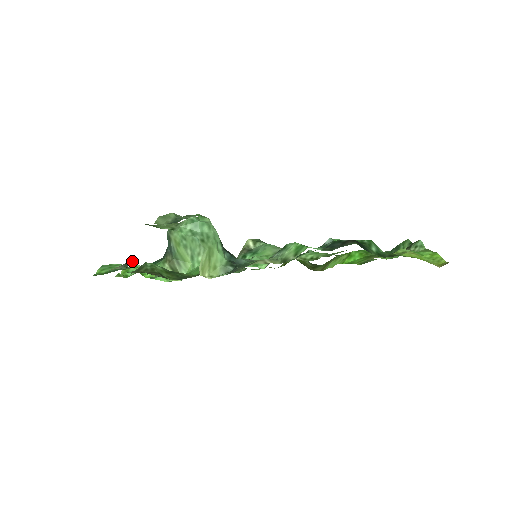
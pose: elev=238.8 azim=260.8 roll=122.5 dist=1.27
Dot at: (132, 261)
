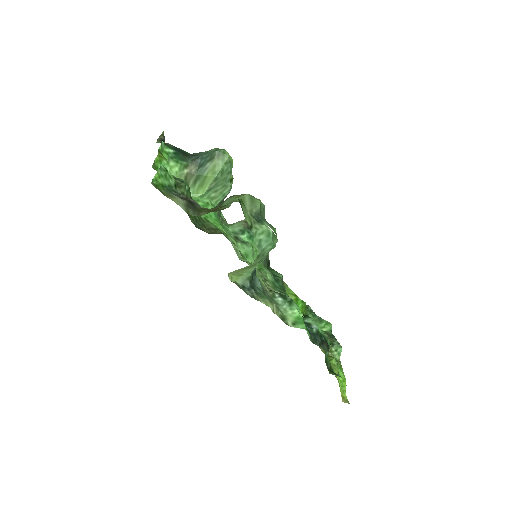
Dot at: (194, 207)
